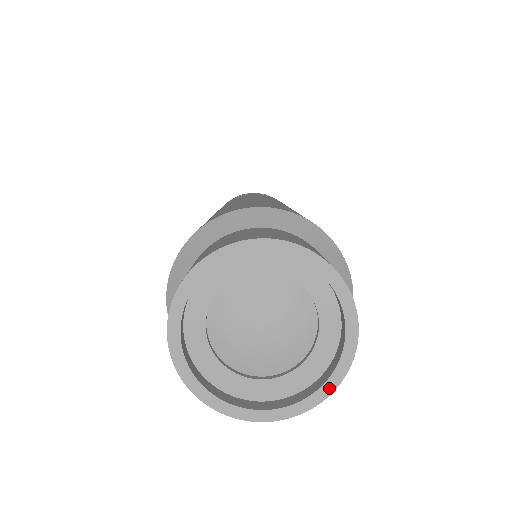
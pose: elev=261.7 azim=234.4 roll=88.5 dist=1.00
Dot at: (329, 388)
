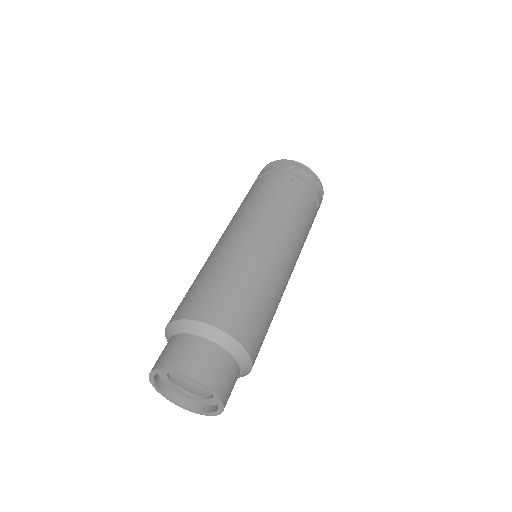
Dot at: (190, 410)
